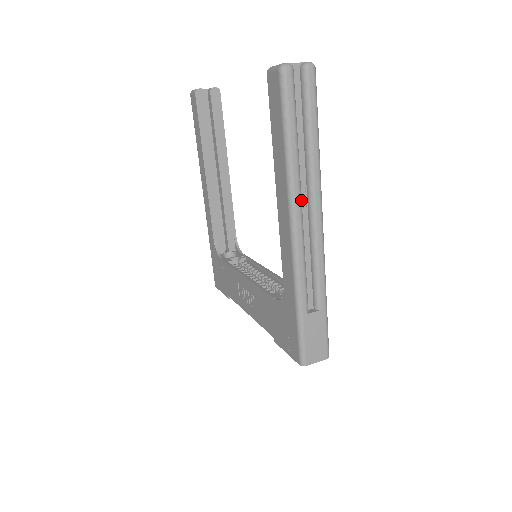
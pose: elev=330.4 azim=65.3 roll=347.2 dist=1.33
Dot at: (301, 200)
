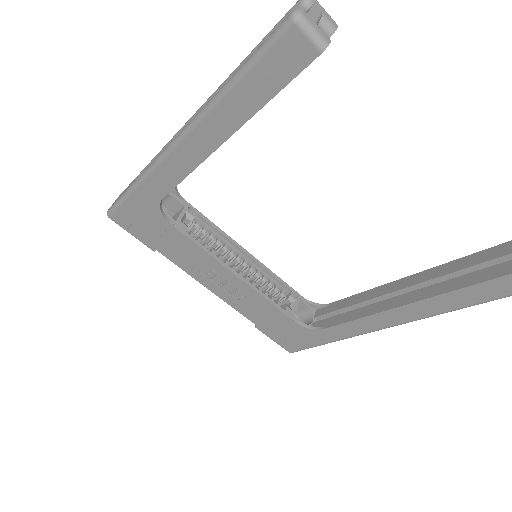
Dot at: occluded
